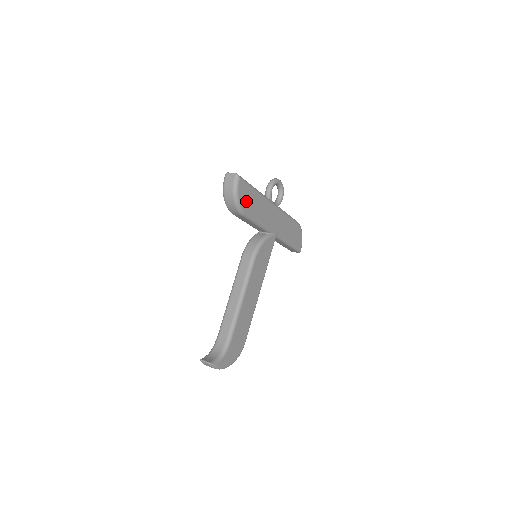
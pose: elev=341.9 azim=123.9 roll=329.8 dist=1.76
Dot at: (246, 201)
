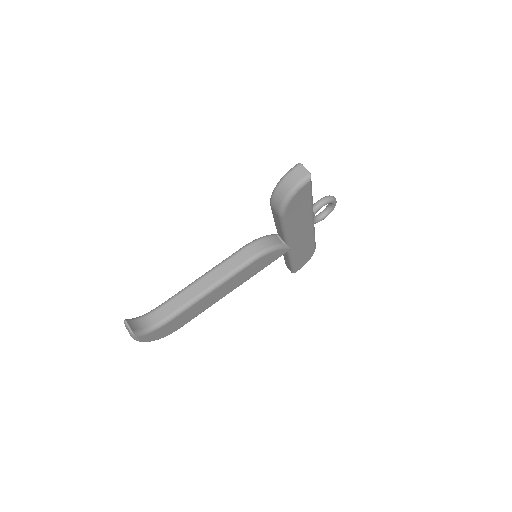
Dot at: (295, 205)
